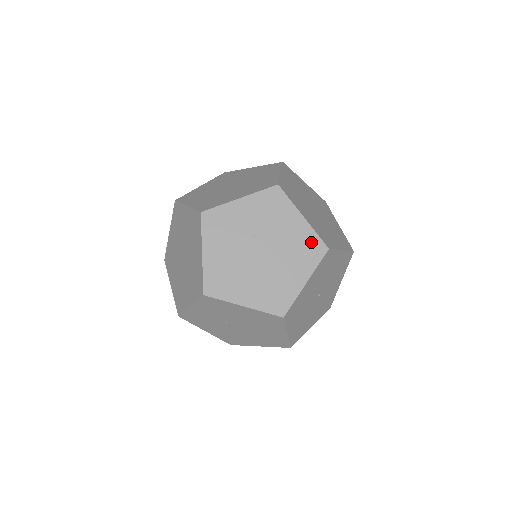
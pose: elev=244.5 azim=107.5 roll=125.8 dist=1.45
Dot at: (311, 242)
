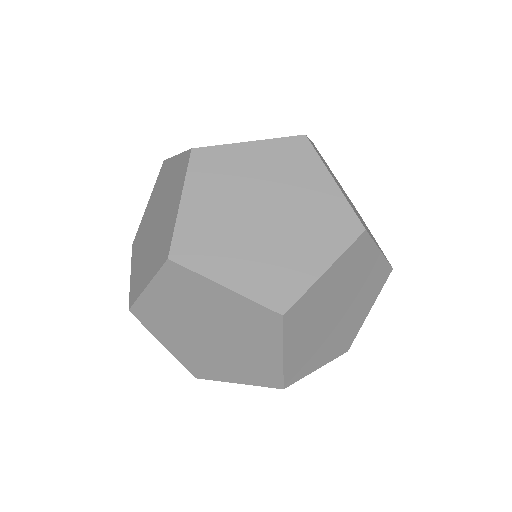
Dot at: (270, 373)
